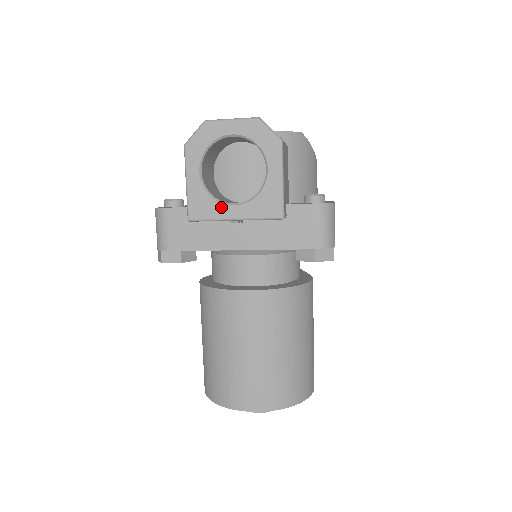
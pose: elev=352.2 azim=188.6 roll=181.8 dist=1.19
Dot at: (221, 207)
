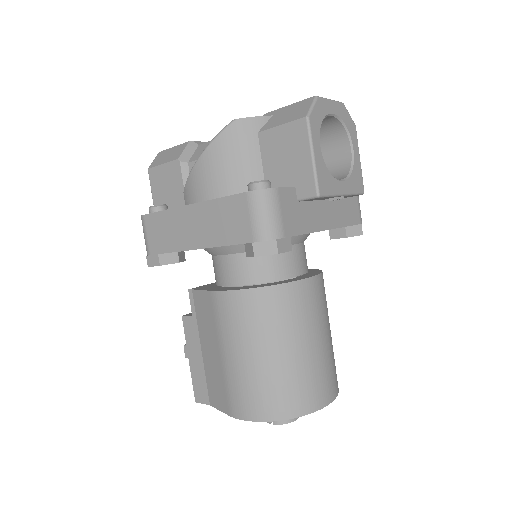
Dot at: (336, 182)
